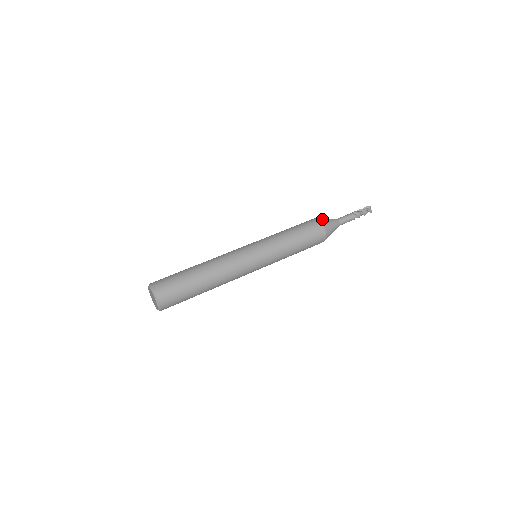
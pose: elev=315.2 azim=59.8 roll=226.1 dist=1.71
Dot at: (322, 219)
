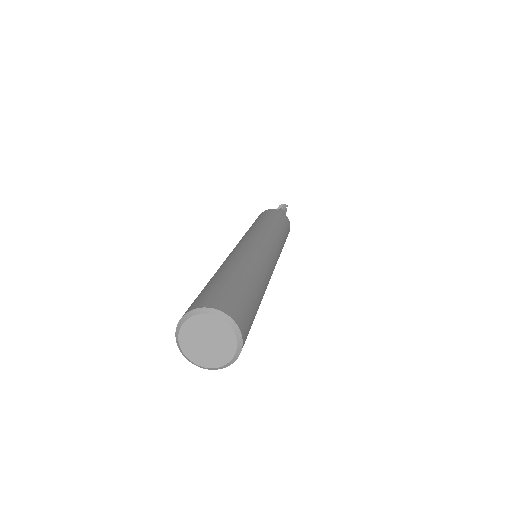
Dot at: occluded
